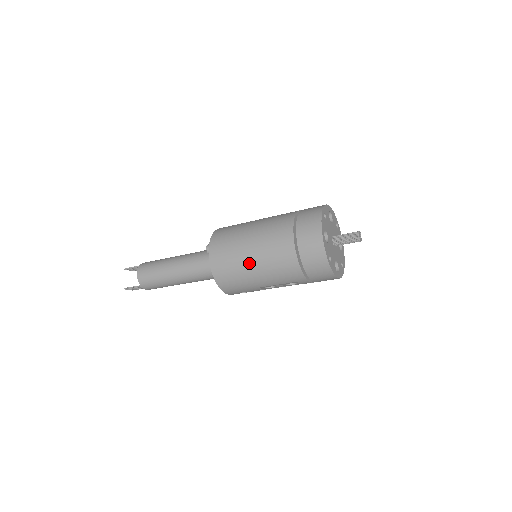
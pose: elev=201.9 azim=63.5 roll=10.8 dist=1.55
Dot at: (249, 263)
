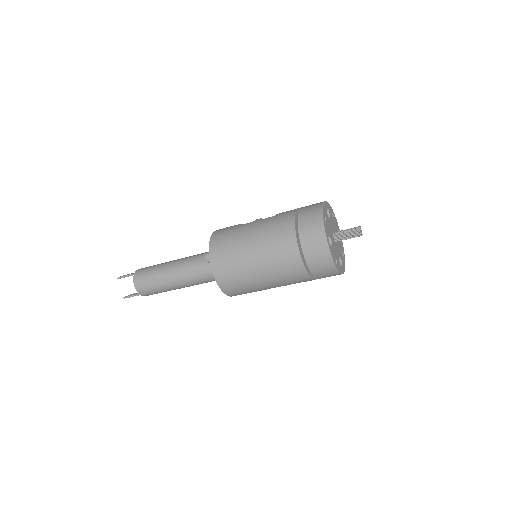
Dot at: (255, 274)
